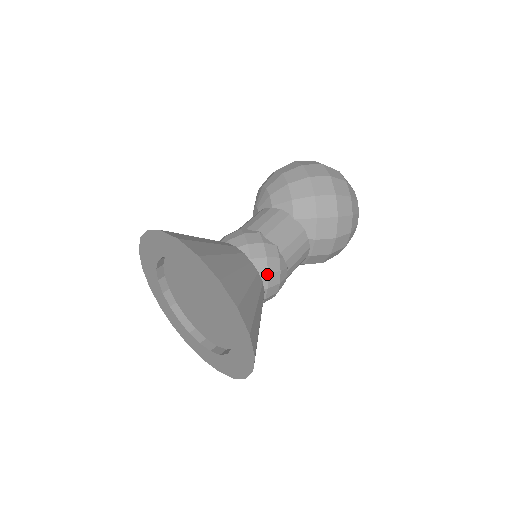
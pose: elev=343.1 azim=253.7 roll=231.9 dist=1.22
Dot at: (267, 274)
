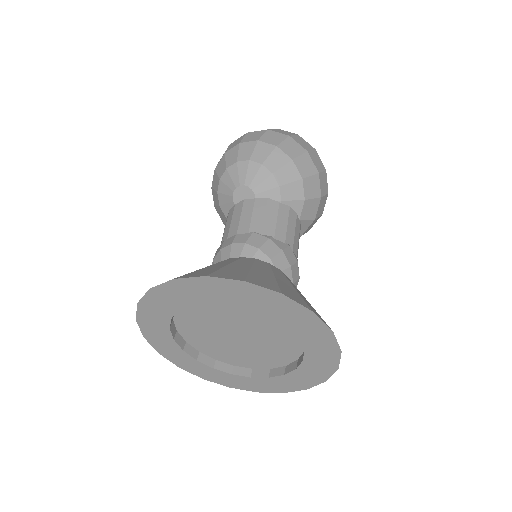
Dot at: occluded
